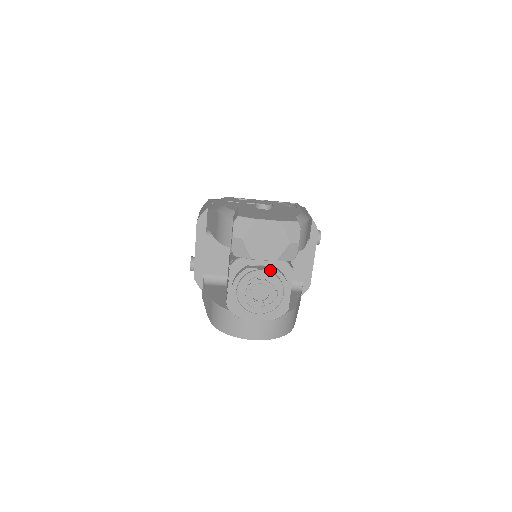
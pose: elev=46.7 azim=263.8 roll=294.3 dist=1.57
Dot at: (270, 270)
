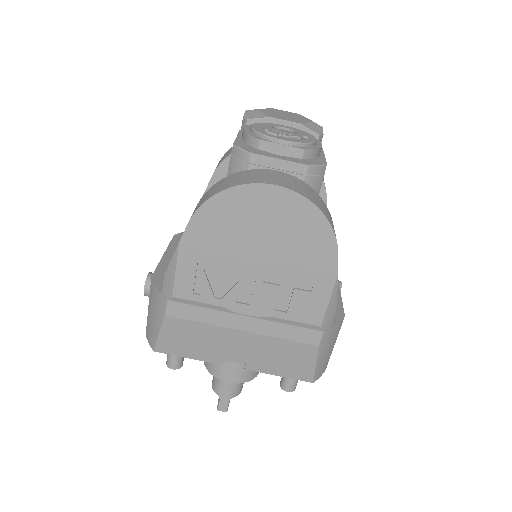
Dot at: occluded
